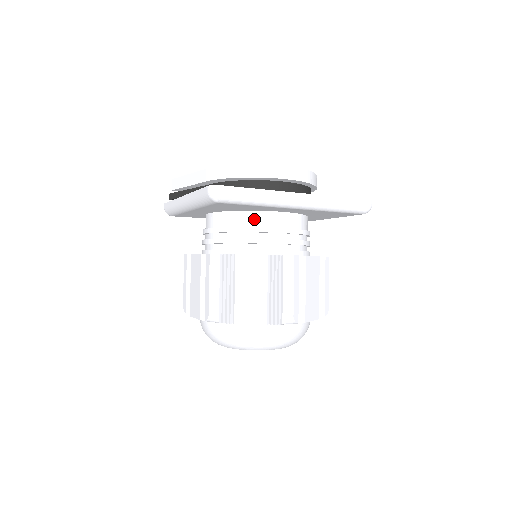
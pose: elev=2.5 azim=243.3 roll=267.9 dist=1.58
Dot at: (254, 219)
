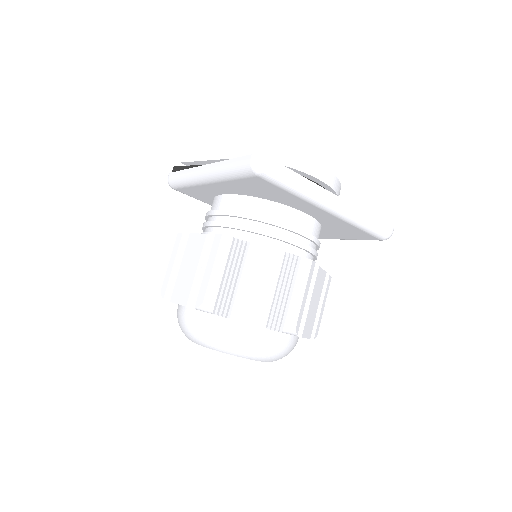
Dot at: (276, 211)
